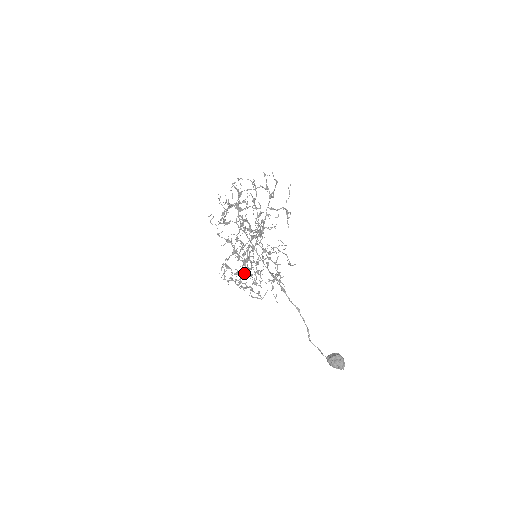
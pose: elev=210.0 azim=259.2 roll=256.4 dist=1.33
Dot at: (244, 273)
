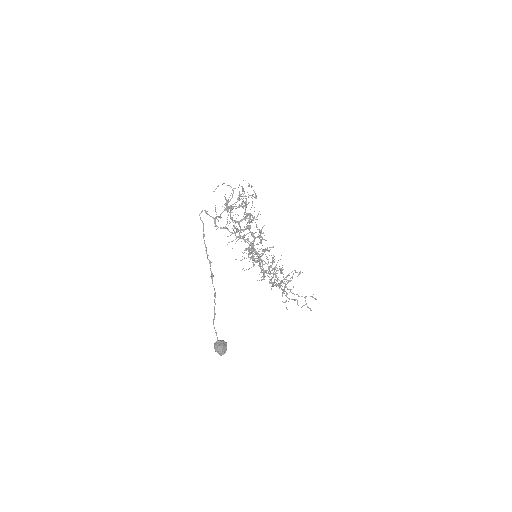
Dot at: (266, 273)
